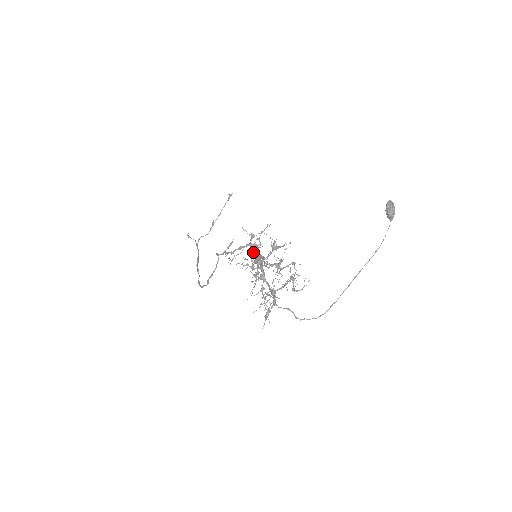
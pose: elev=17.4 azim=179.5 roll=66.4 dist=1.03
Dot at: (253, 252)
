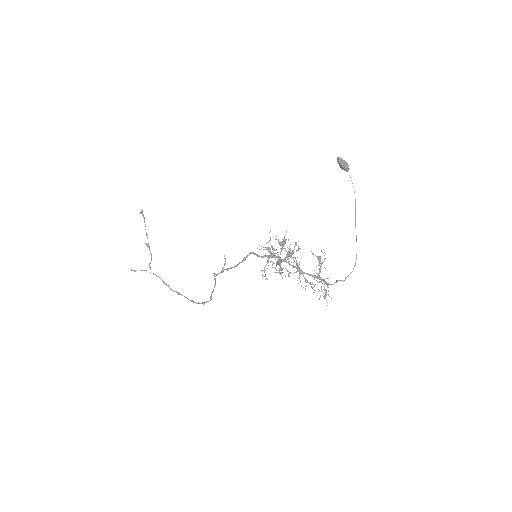
Dot at: (262, 257)
